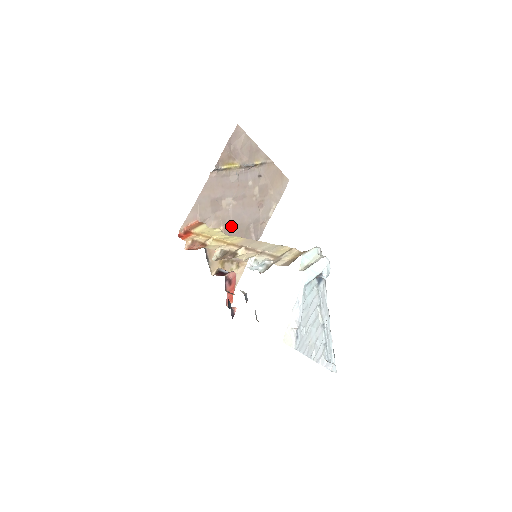
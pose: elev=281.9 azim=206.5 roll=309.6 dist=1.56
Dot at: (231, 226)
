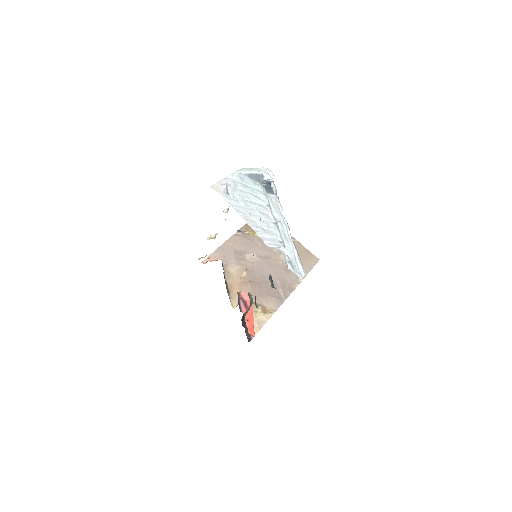
Dot at: (255, 275)
